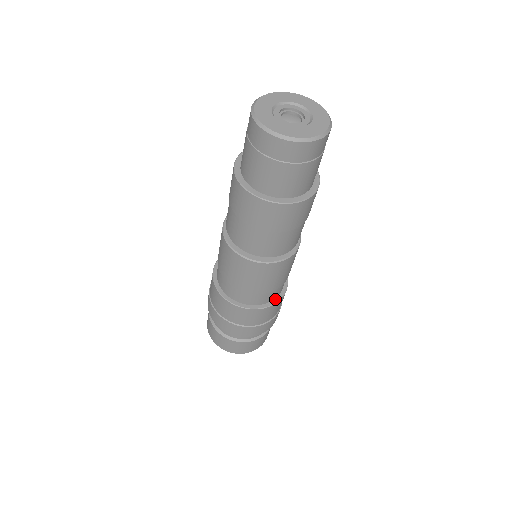
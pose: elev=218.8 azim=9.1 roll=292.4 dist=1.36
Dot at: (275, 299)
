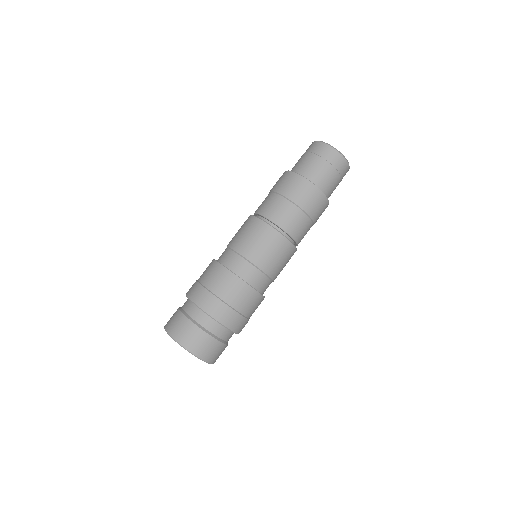
Dot at: (258, 291)
